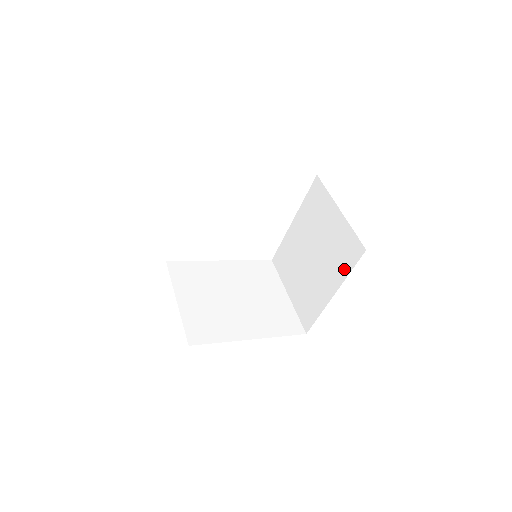
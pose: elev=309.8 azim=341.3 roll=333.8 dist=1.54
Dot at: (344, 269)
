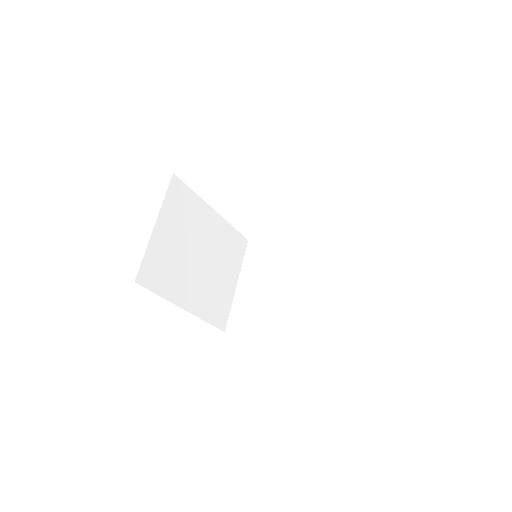
Dot at: (308, 331)
